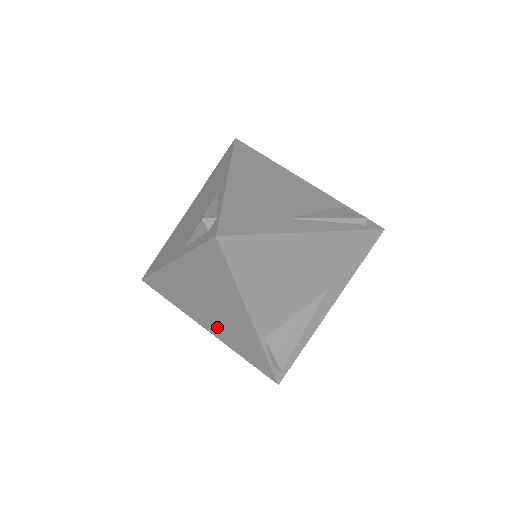
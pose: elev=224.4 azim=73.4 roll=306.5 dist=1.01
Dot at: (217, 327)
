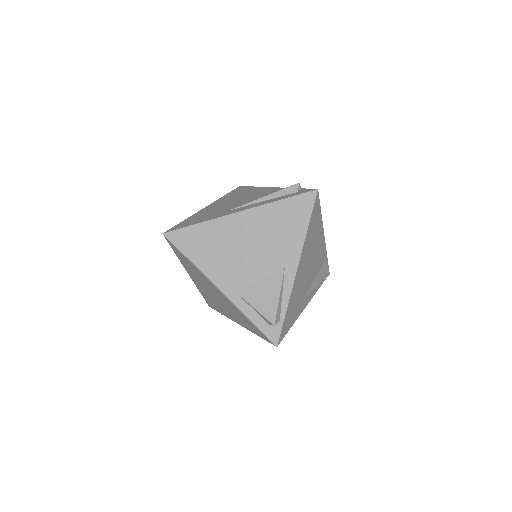
Dot at: (203, 289)
